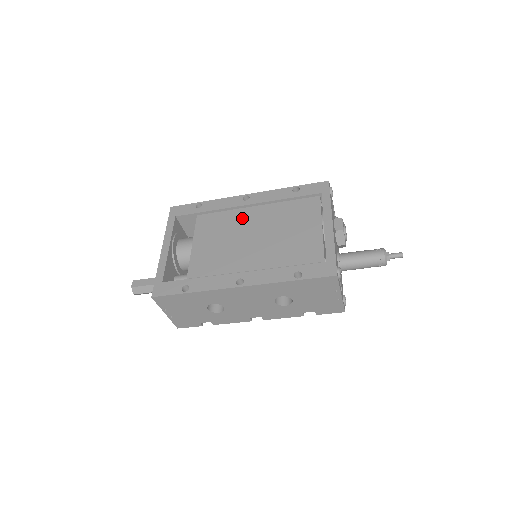
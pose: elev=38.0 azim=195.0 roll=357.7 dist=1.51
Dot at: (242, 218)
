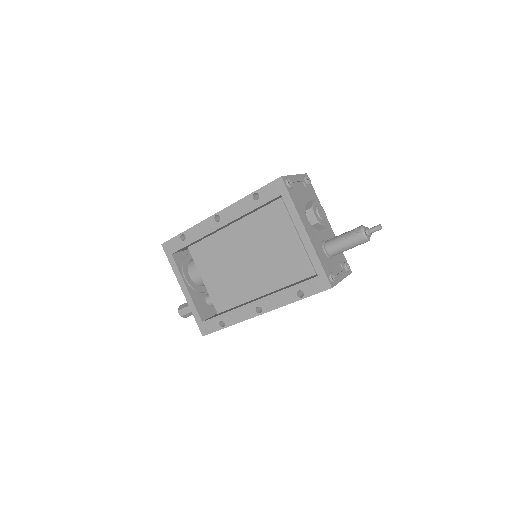
Dot at: (226, 242)
